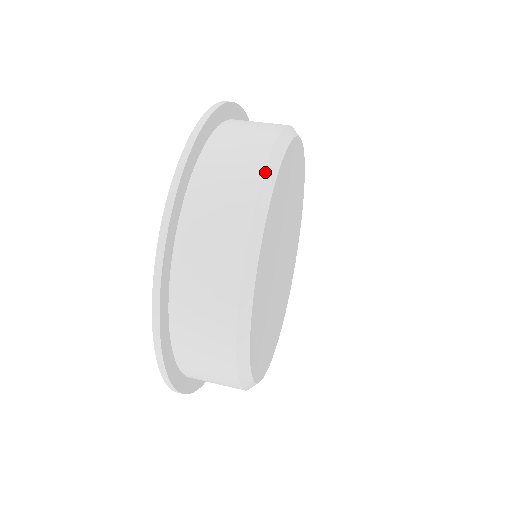
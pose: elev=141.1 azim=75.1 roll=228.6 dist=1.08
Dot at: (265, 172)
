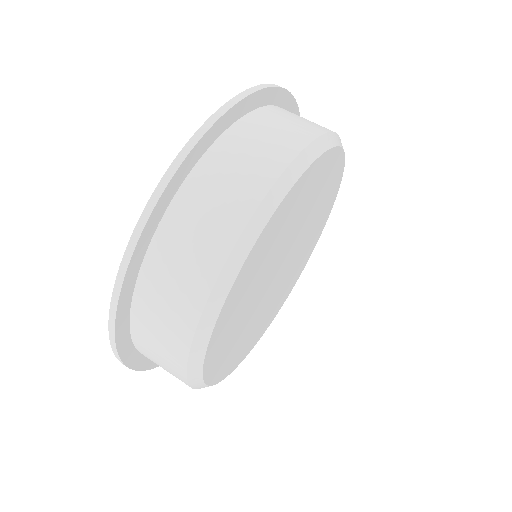
Dot at: (297, 158)
